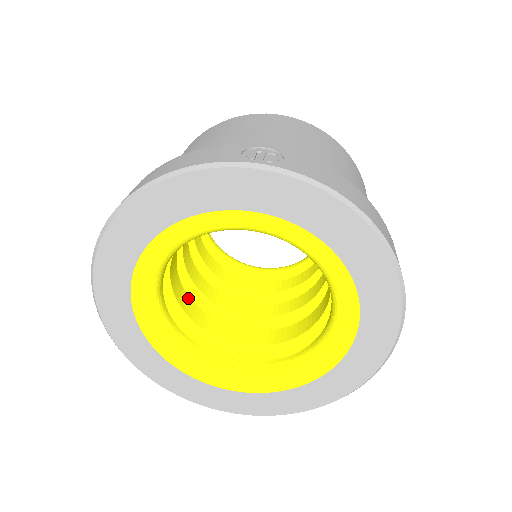
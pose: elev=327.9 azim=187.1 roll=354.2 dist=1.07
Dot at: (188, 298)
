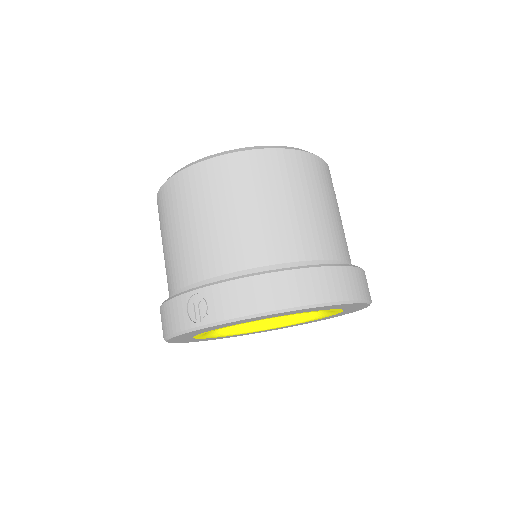
Dot at: occluded
